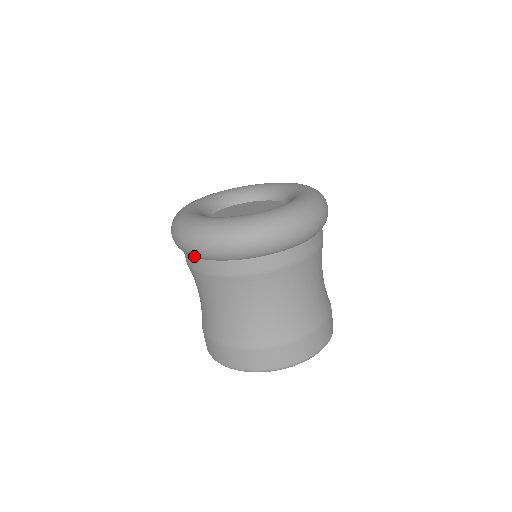
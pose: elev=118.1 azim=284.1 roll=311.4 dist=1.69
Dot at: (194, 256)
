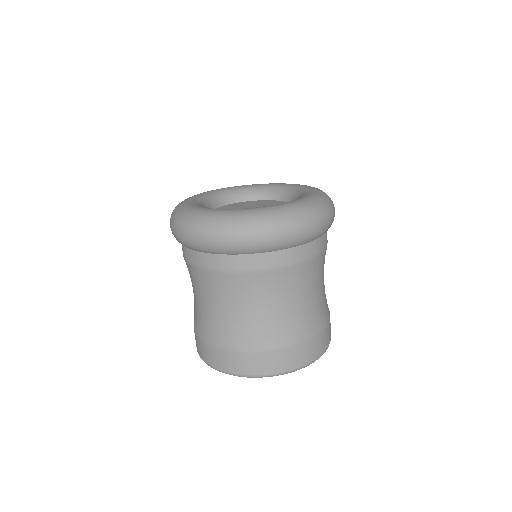
Dot at: (219, 252)
